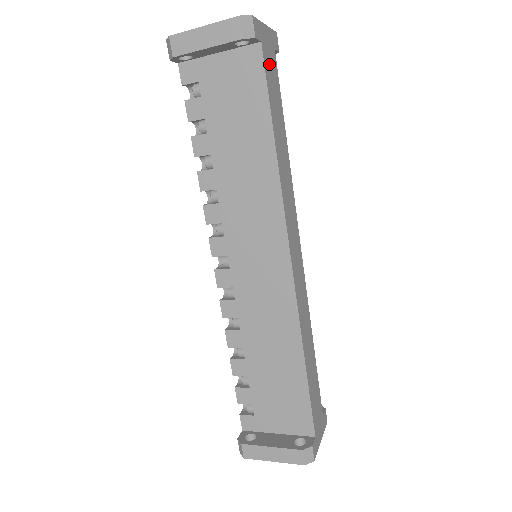
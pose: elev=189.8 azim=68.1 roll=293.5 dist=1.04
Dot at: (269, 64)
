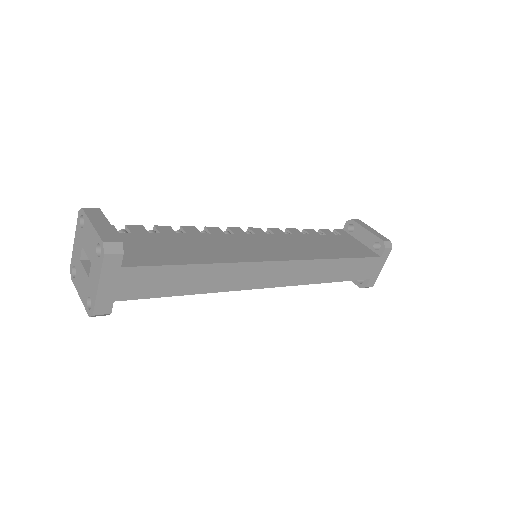
Dot at: (133, 287)
